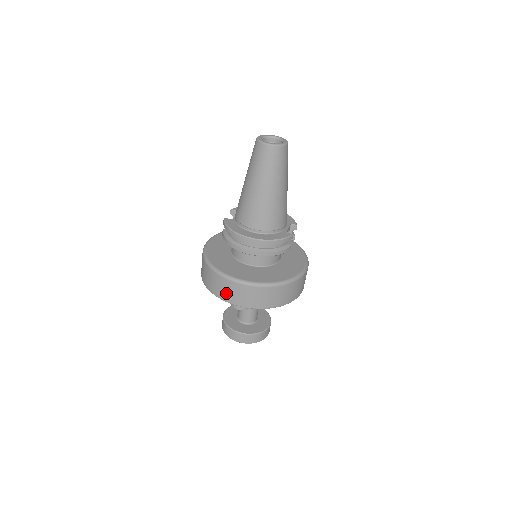
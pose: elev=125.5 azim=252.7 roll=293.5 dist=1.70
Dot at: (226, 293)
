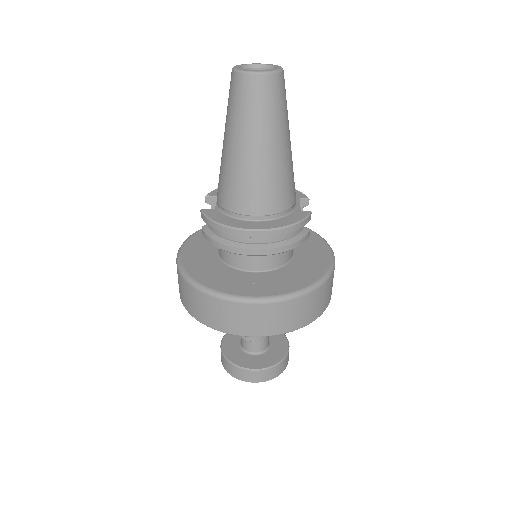
Dot at: (232, 322)
